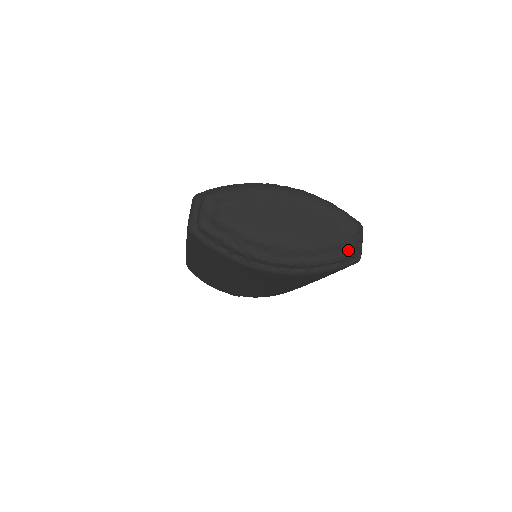
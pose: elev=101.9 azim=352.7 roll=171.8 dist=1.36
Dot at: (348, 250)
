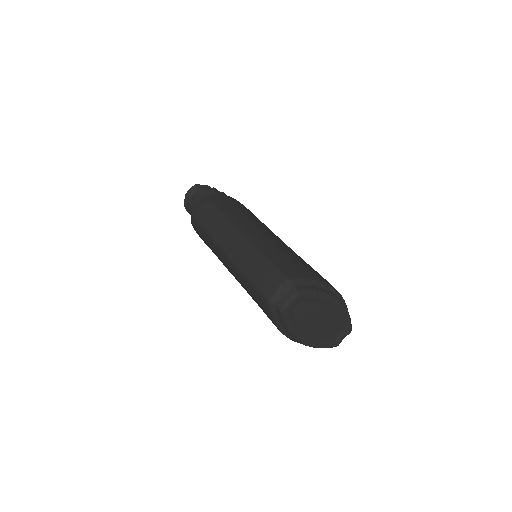
Dot at: (336, 345)
